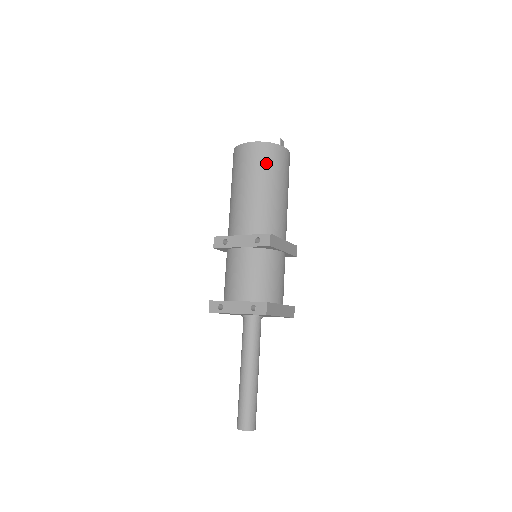
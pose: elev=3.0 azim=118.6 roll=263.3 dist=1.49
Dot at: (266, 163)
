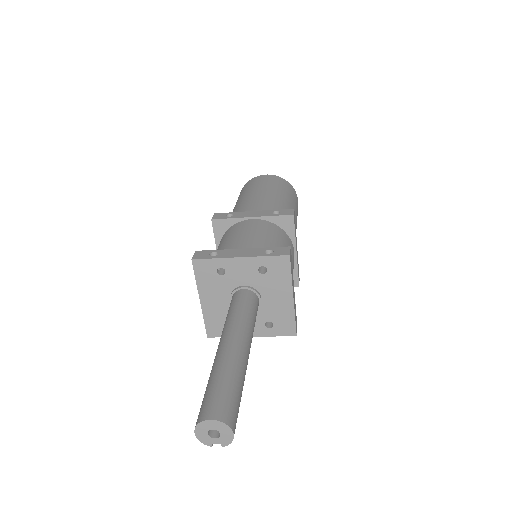
Dot at: (284, 187)
